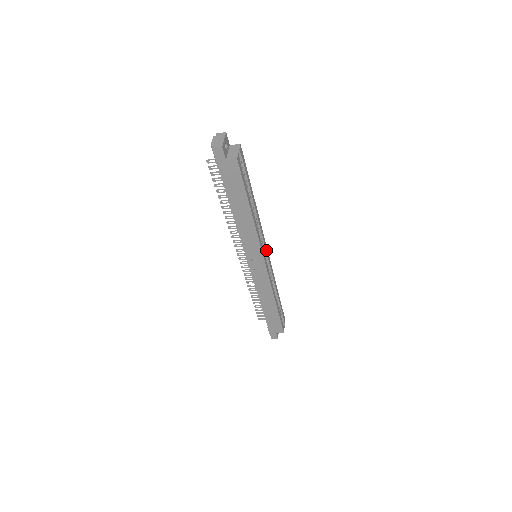
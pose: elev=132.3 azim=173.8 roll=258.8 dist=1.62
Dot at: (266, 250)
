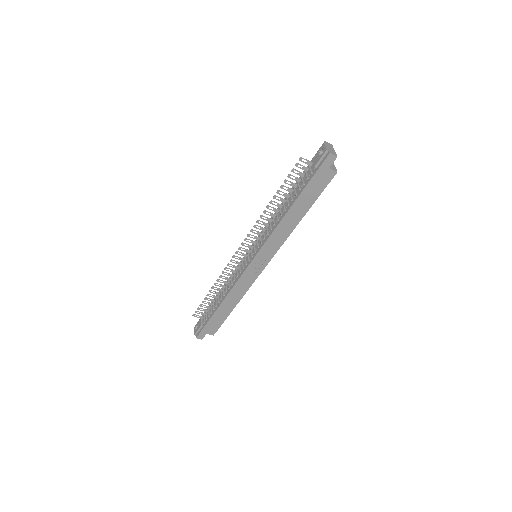
Dot at: occluded
